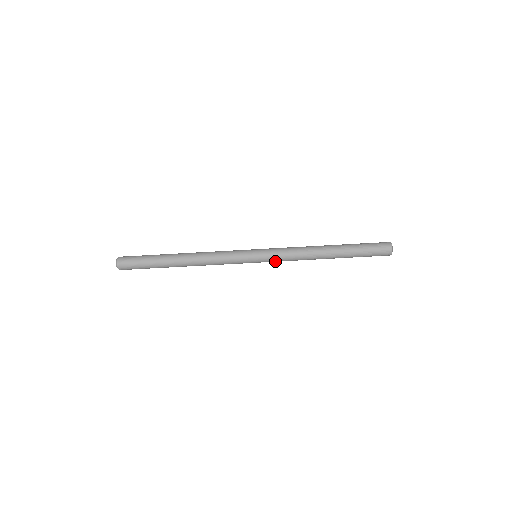
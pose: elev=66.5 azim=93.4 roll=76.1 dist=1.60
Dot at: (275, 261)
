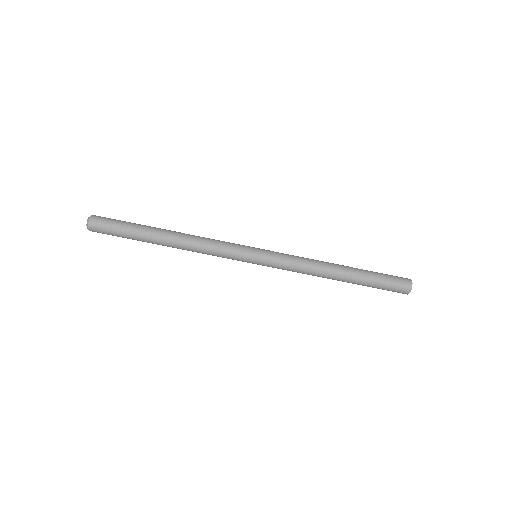
Dot at: (278, 264)
